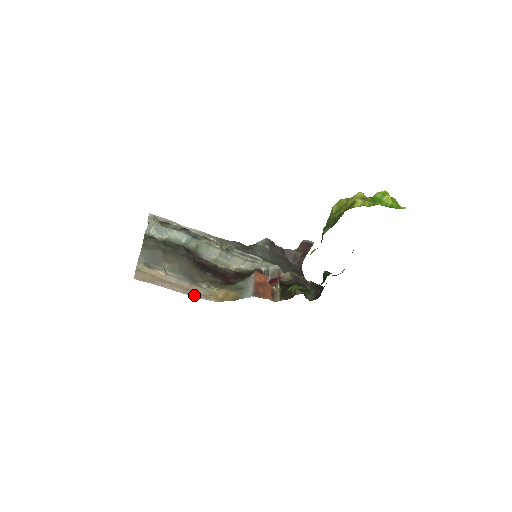
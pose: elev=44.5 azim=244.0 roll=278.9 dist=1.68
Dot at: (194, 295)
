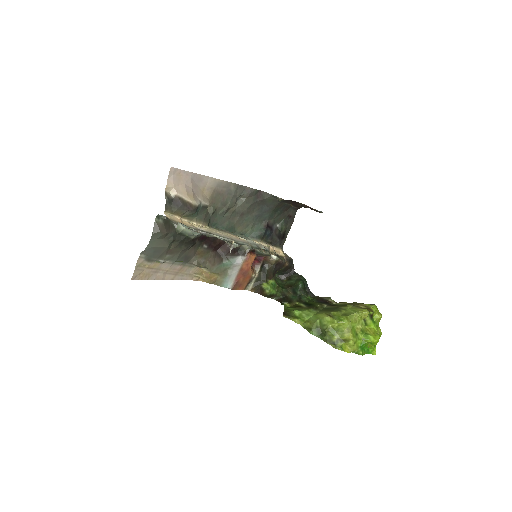
Dot at: (181, 278)
